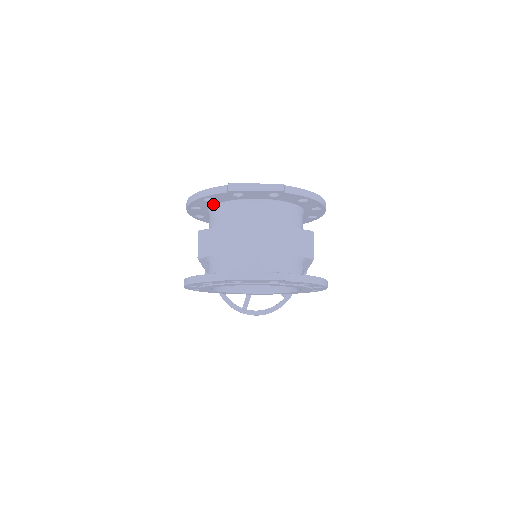
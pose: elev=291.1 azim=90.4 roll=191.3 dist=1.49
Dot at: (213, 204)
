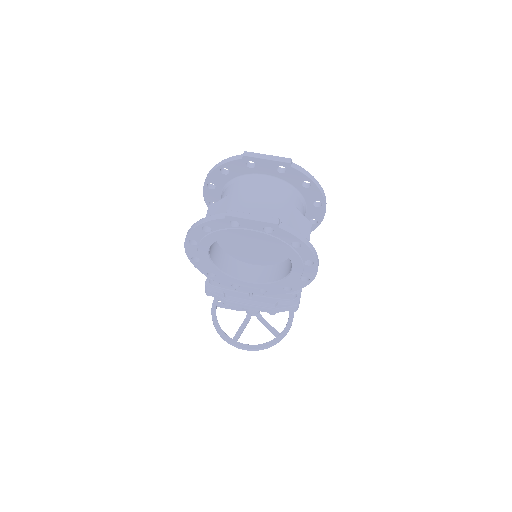
Dot at: (227, 181)
